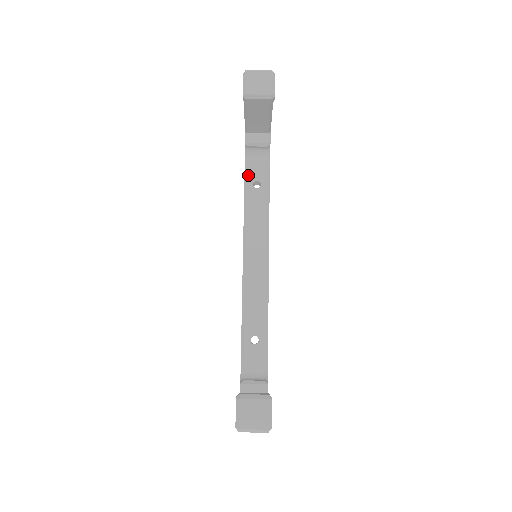
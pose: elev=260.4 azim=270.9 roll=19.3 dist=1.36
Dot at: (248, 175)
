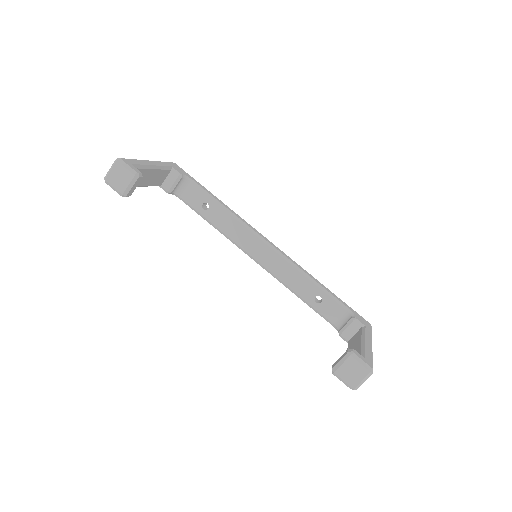
Dot at: (194, 207)
